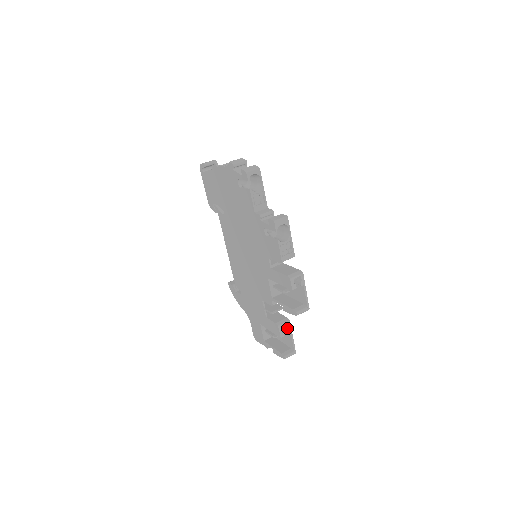
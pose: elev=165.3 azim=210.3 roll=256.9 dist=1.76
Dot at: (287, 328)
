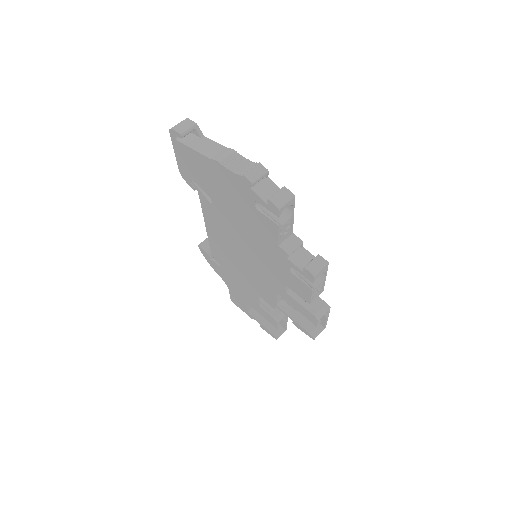
Dot at: occluded
